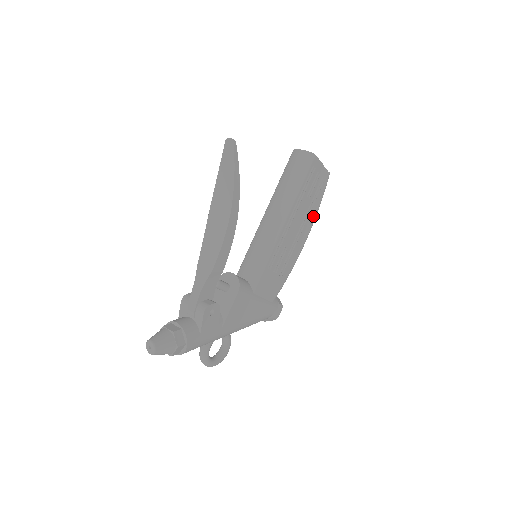
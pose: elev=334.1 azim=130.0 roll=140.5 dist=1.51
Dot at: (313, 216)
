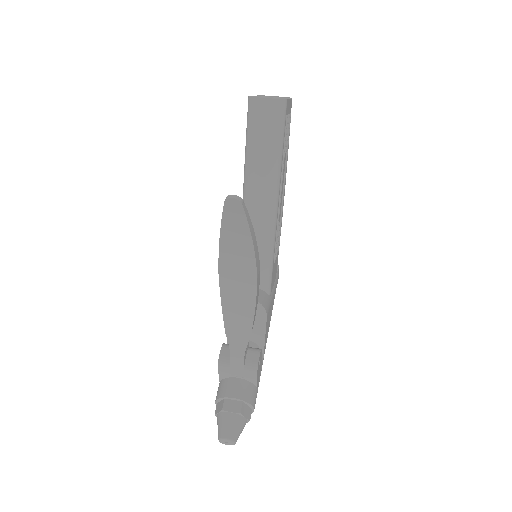
Dot at: occluded
